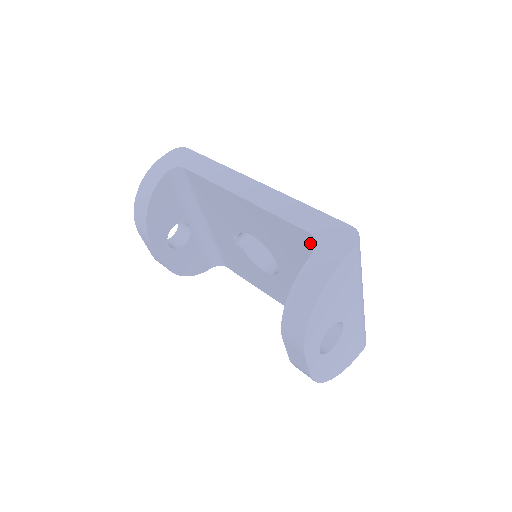
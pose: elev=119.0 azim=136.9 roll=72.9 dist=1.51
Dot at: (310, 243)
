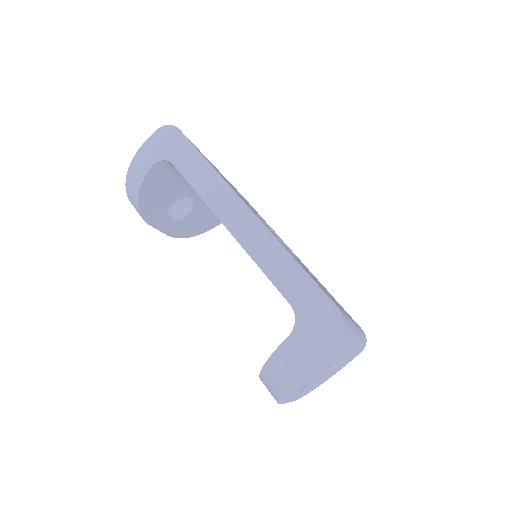
Dot at: occluded
